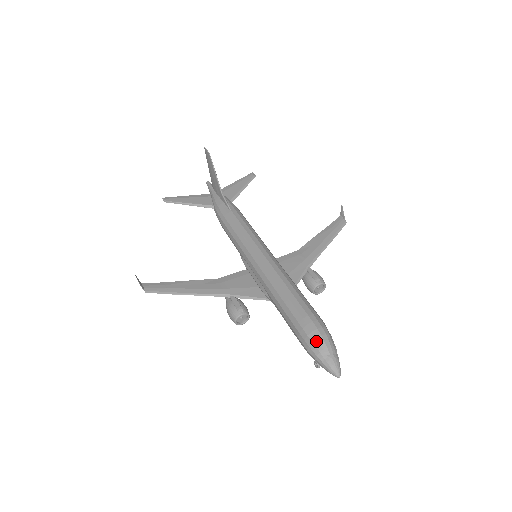
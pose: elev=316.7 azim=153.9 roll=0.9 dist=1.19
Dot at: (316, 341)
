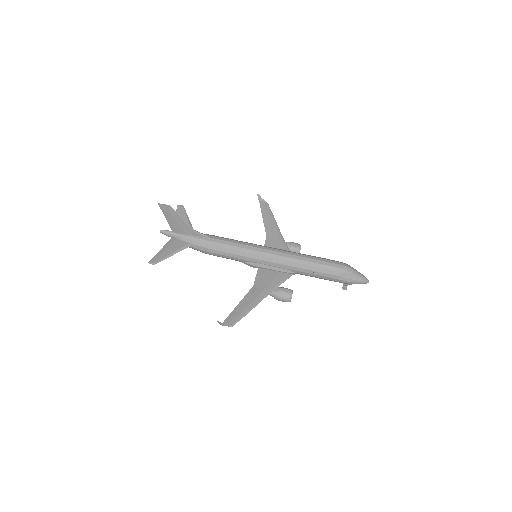
Dot at: (350, 273)
